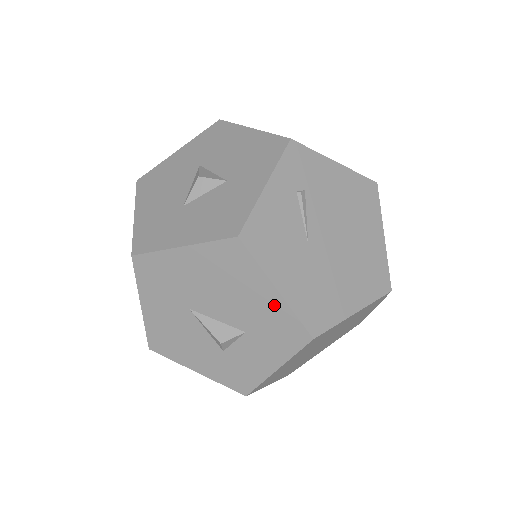
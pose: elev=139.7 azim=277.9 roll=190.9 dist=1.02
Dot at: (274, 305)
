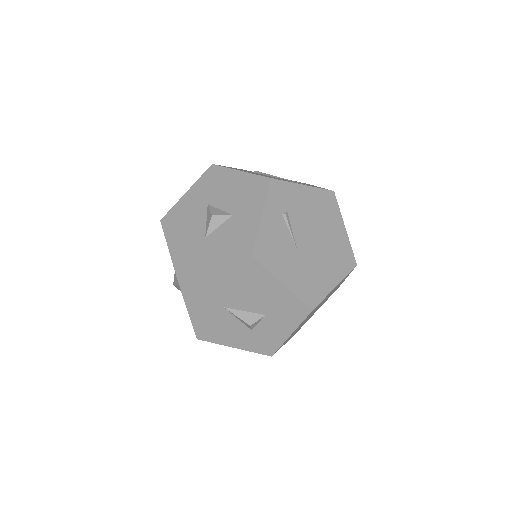
Dot at: (283, 294)
